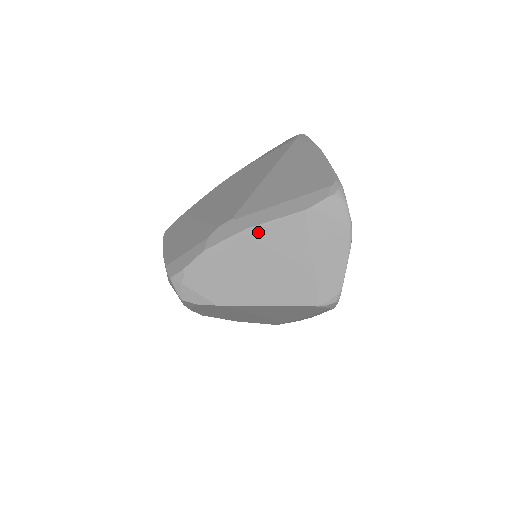
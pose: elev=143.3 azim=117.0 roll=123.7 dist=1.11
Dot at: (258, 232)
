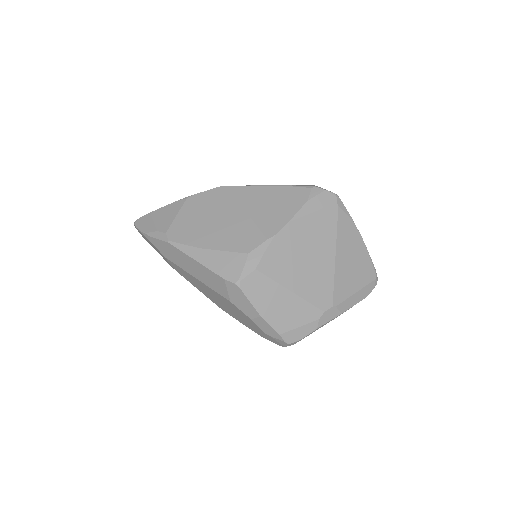
Dot at: occluded
